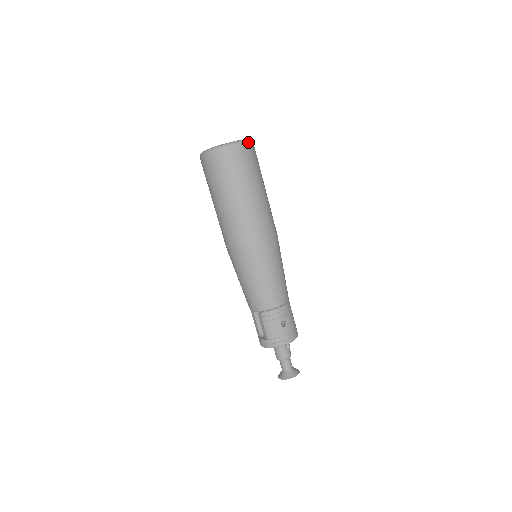
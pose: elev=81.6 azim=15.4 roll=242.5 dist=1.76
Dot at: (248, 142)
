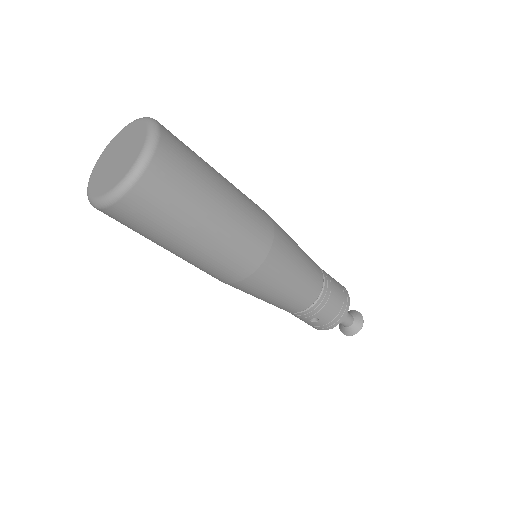
Dot at: (130, 187)
